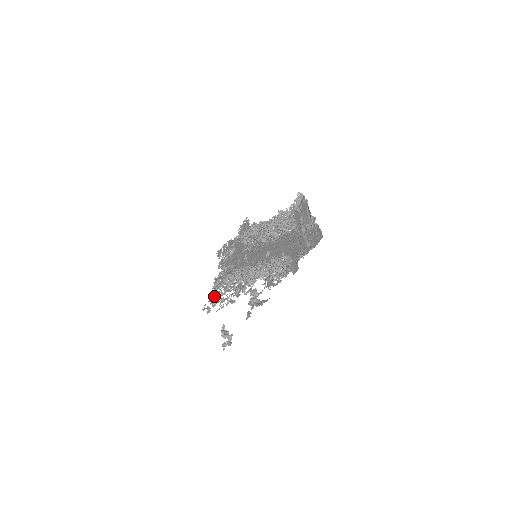
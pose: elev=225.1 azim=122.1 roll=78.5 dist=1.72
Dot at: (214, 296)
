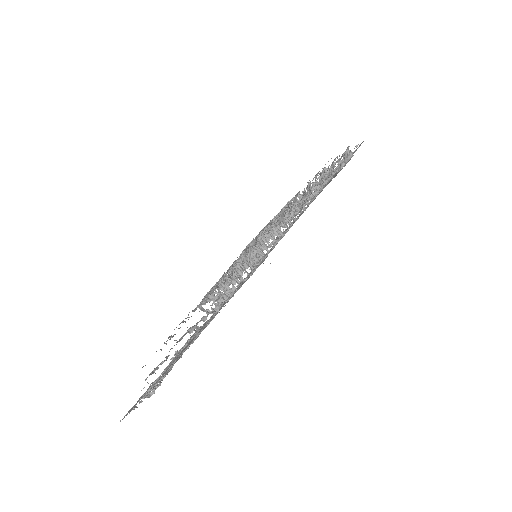
Dot at: occluded
